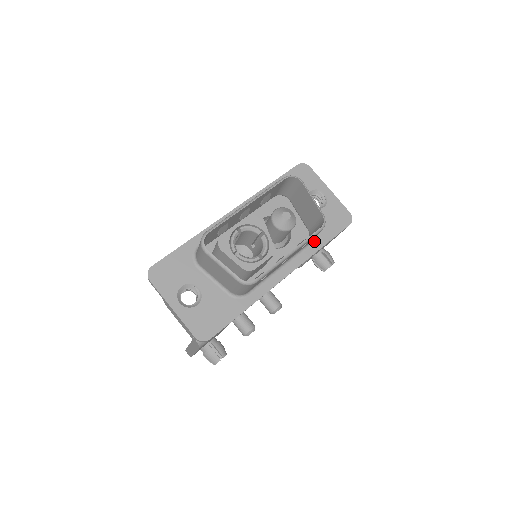
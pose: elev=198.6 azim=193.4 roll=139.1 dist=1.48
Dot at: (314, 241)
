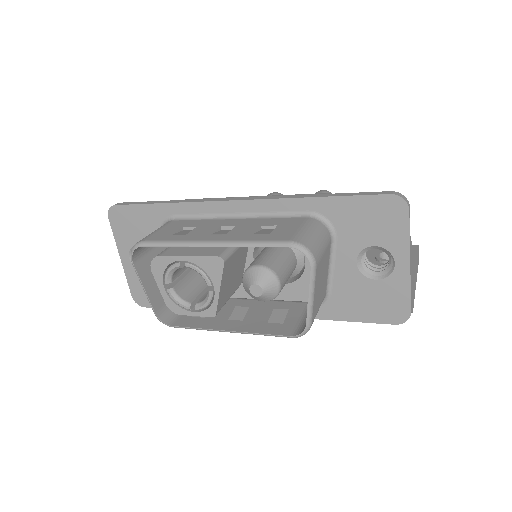
Dot at: (322, 306)
